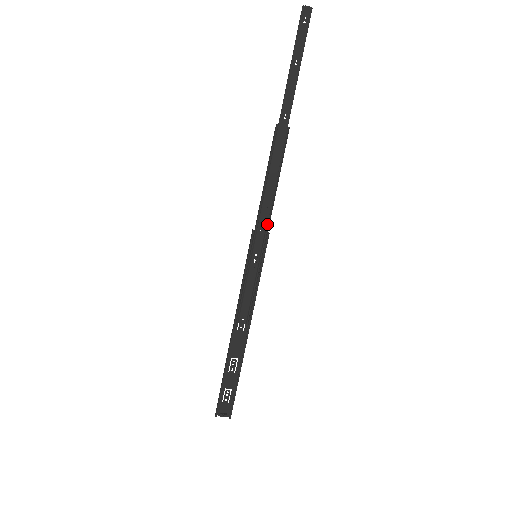
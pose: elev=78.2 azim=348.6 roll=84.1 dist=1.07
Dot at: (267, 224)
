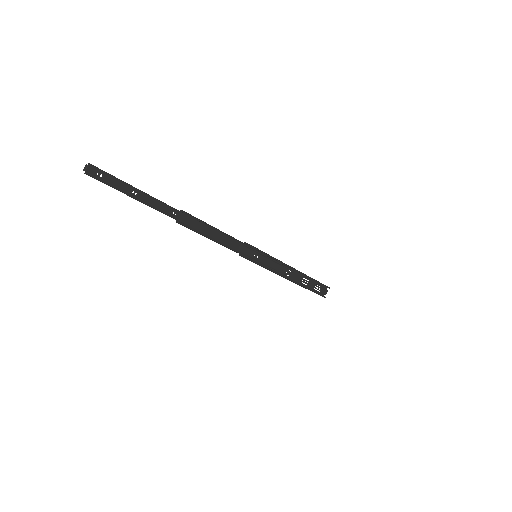
Dot at: (241, 244)
